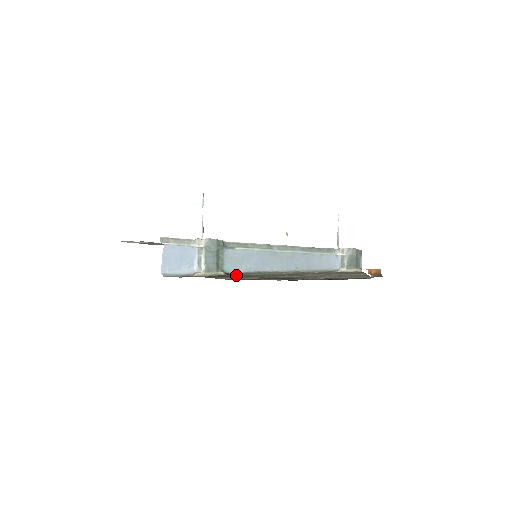
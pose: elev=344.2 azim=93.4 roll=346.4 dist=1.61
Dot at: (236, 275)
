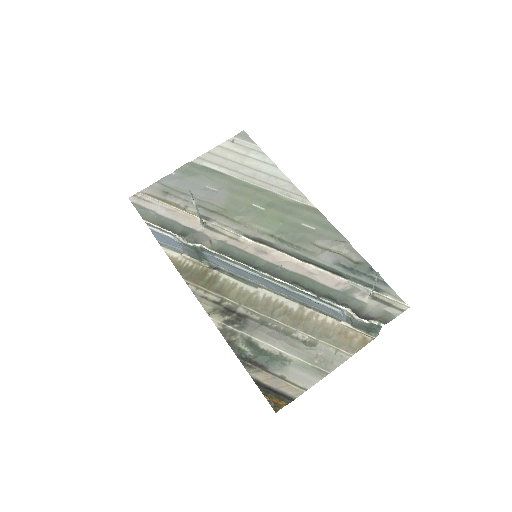
Dot at: (214, 275)
